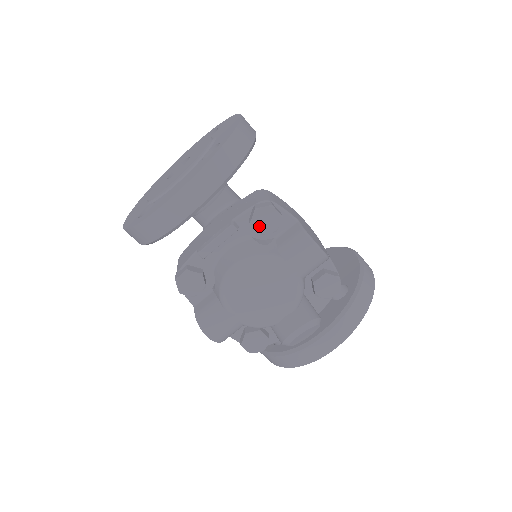
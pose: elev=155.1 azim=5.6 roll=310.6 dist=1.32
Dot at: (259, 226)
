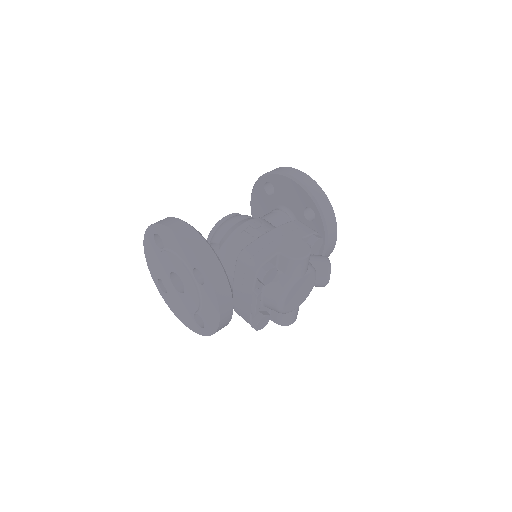
Dot at: (269, 281)
